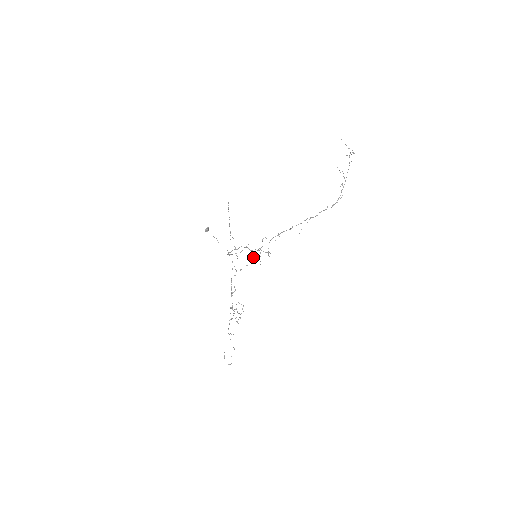
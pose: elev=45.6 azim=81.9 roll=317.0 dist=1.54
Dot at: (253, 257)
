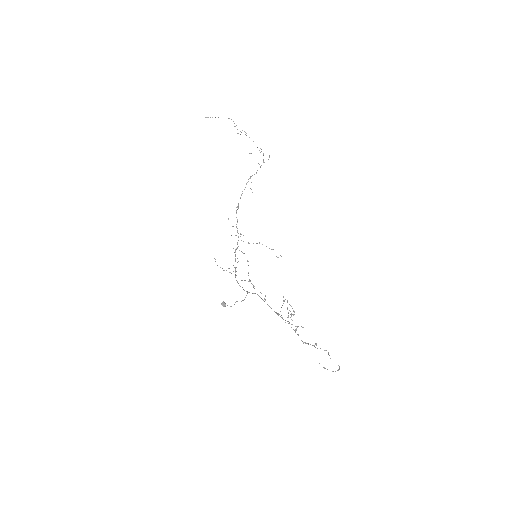
Dot at: occluded
